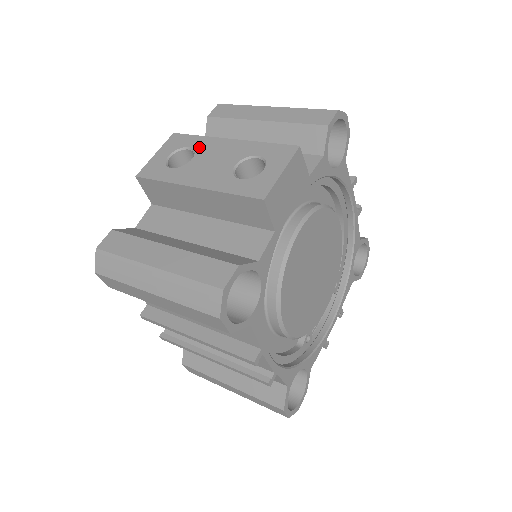
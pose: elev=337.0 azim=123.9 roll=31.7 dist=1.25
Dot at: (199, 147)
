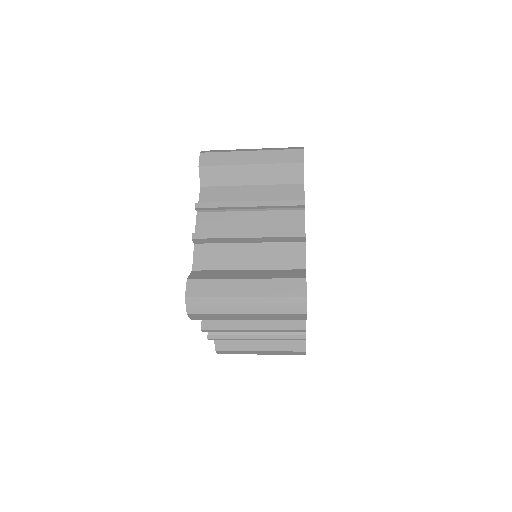
Dot at: occluded
